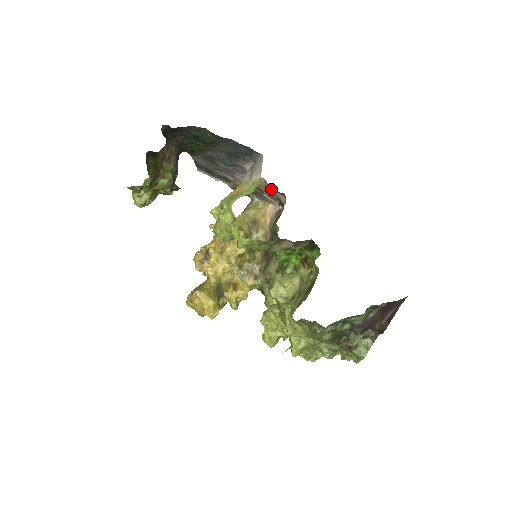
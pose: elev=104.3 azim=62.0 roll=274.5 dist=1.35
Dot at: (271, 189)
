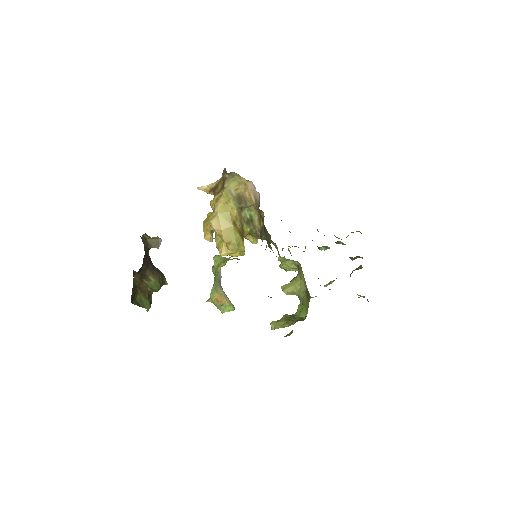
Dot at: occluded
